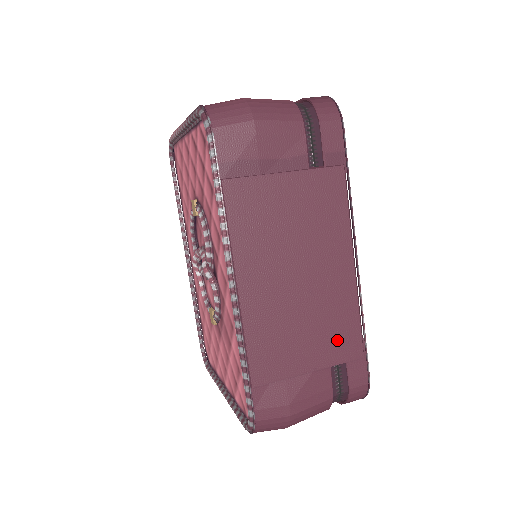
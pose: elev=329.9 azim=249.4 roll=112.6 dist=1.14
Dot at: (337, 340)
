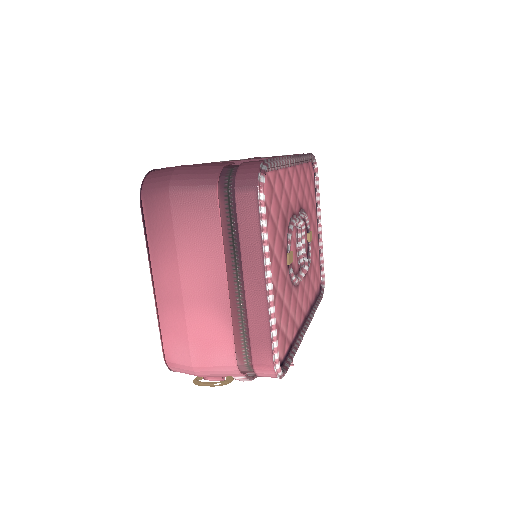
Dot at: occluded
